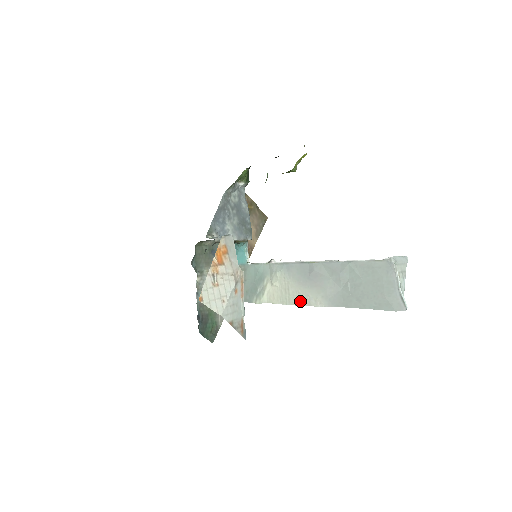
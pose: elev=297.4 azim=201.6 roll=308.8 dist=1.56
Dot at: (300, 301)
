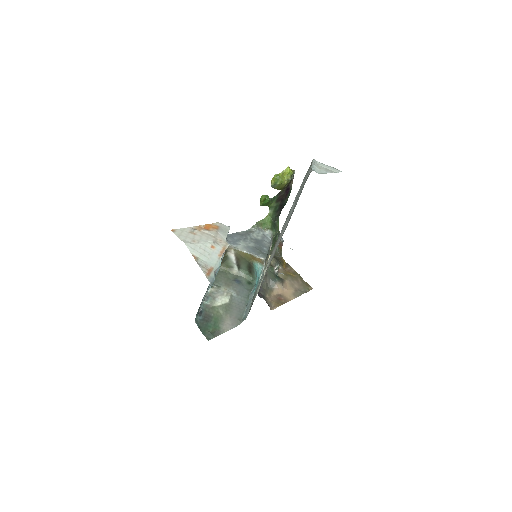
Dot at: occluded
